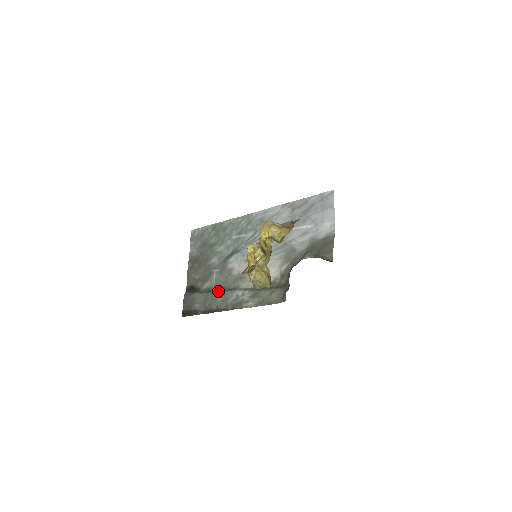
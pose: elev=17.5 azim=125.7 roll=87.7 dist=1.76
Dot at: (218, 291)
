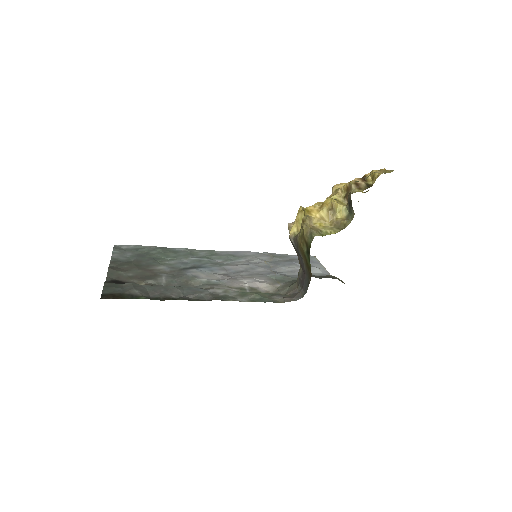
Dot at: occluded
